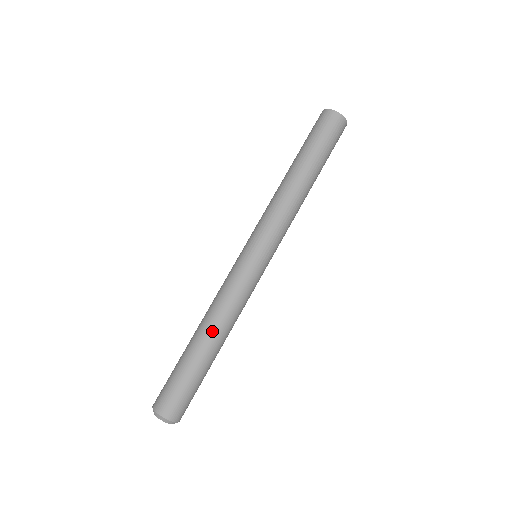
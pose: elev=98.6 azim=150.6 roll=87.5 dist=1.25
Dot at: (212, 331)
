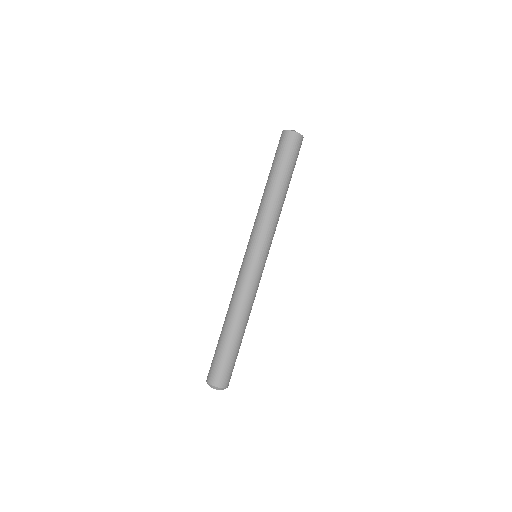
Dot at: (241, 320)
